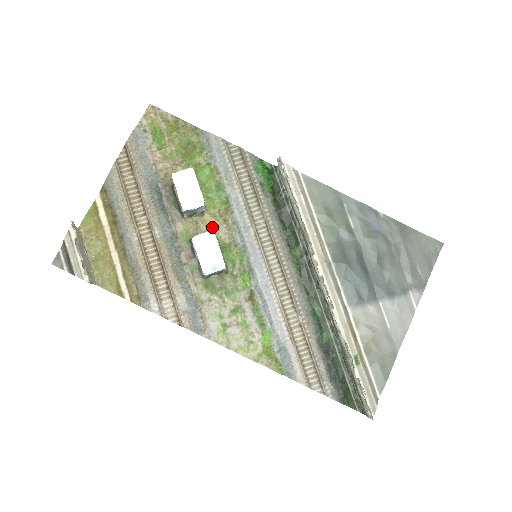
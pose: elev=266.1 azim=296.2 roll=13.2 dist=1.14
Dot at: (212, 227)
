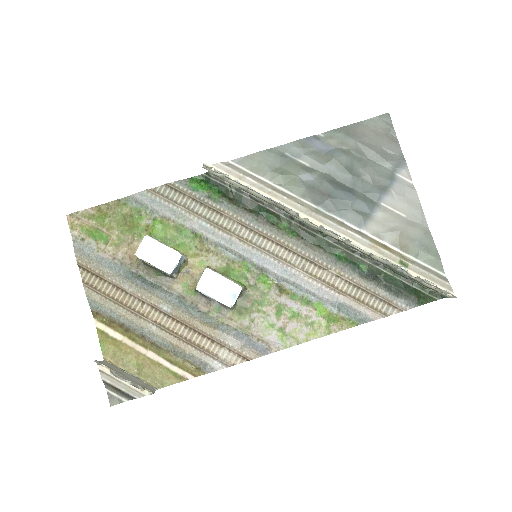
Dot at: (202, 265)
